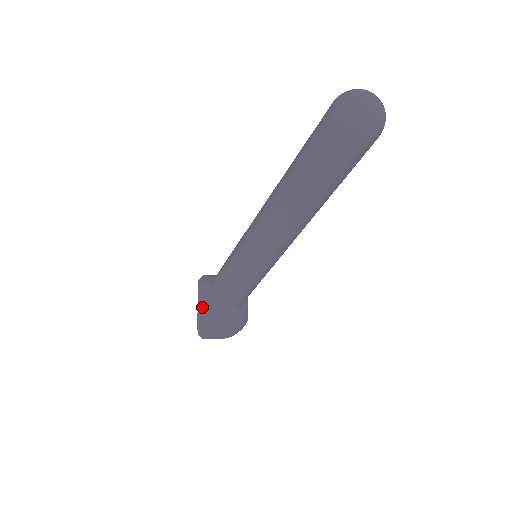
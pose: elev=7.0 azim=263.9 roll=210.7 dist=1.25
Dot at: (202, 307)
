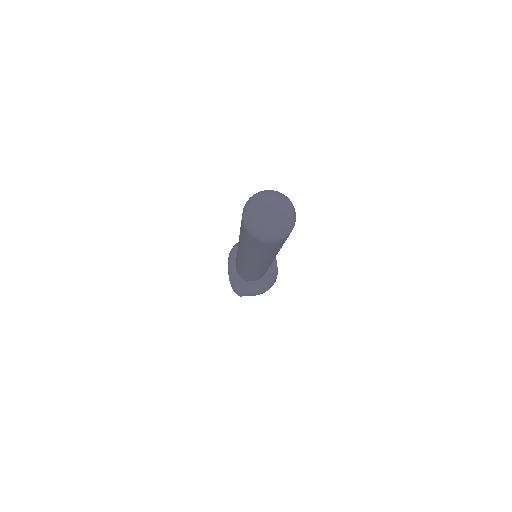
Dot at: (232, 281)
